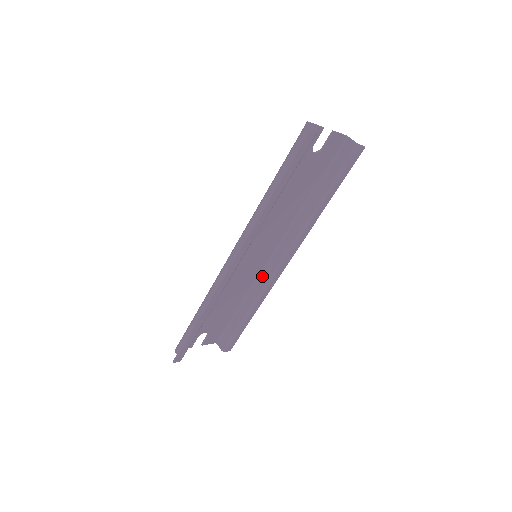
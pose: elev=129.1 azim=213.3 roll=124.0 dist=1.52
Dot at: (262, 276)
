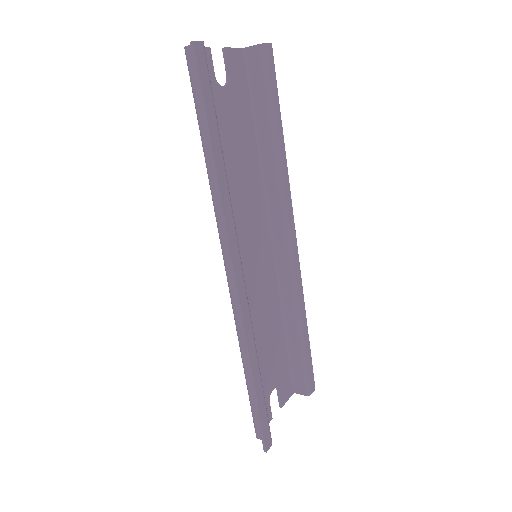
Dot at: (281, 277)
